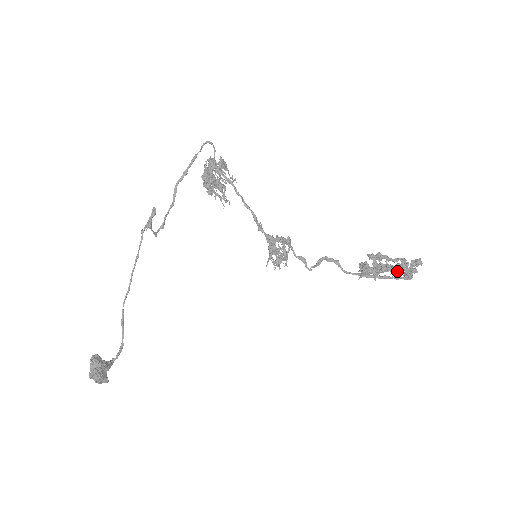
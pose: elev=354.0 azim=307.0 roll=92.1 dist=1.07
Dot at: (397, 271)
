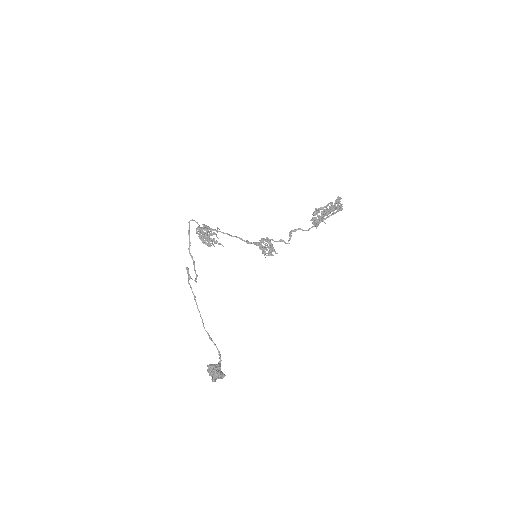
Dot at: (331, 209)
